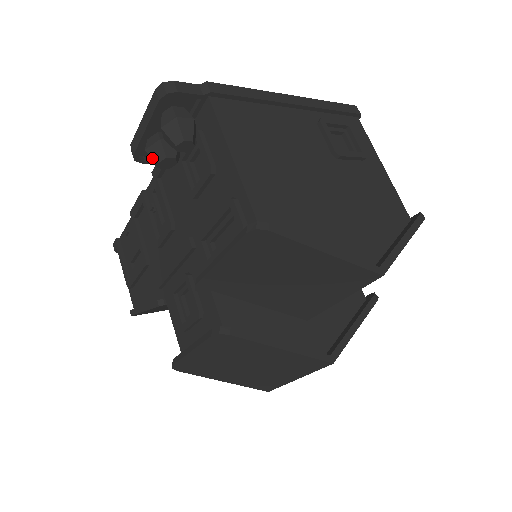
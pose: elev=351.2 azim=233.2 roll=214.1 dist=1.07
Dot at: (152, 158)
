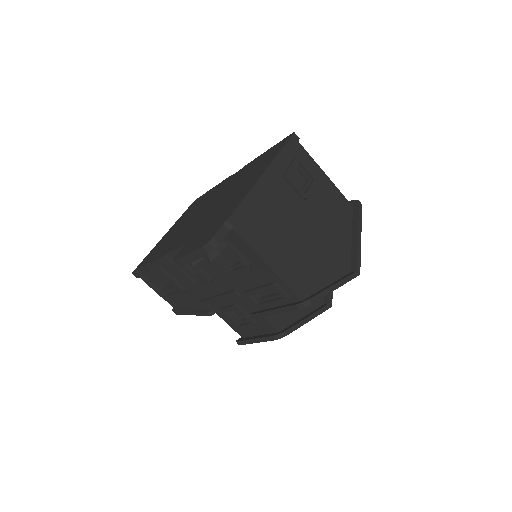
Dot at: occluded
